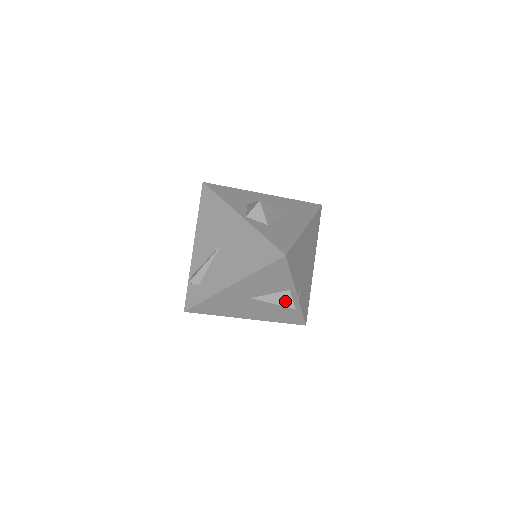
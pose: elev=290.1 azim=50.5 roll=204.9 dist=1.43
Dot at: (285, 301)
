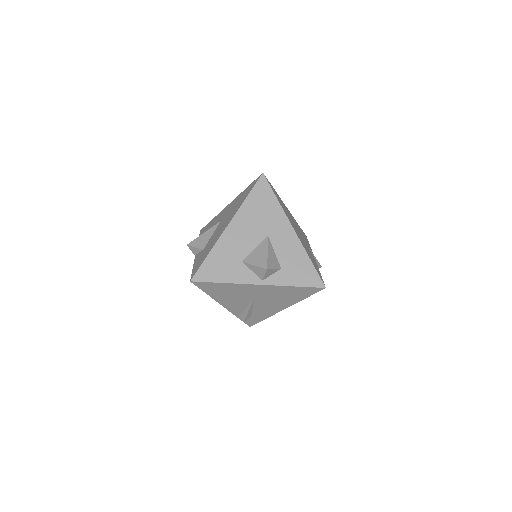
Dot at: occluded
